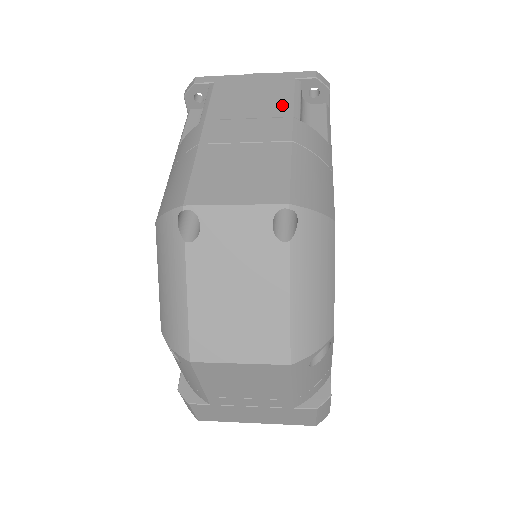
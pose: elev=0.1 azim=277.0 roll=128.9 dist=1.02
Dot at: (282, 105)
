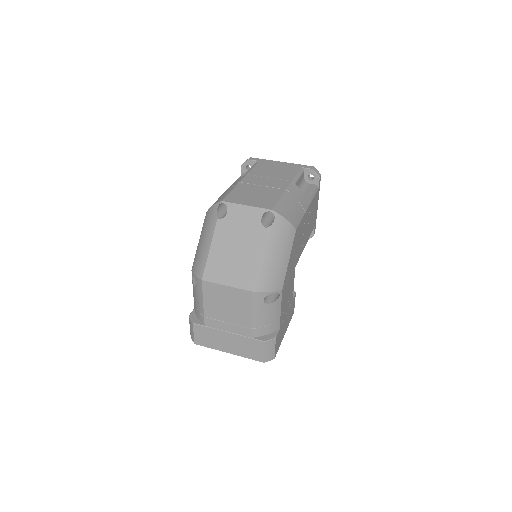
Dot at: (289, 176)
